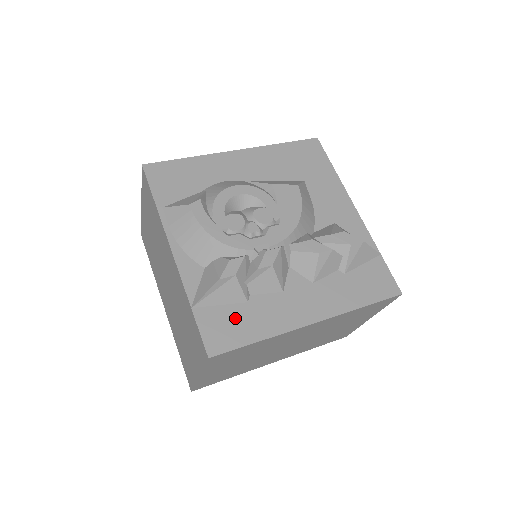
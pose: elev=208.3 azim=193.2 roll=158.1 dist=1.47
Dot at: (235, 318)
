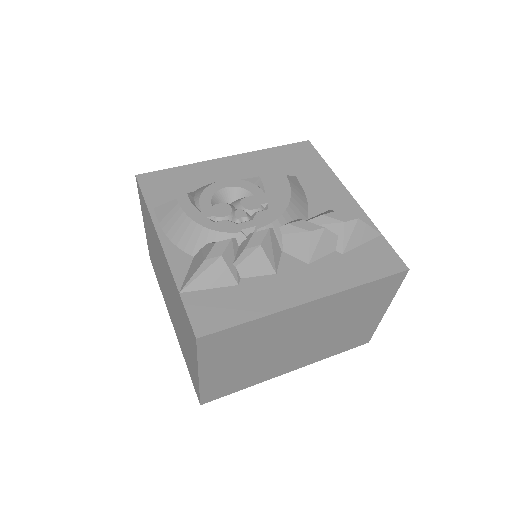
Dot at: (225, 300)
